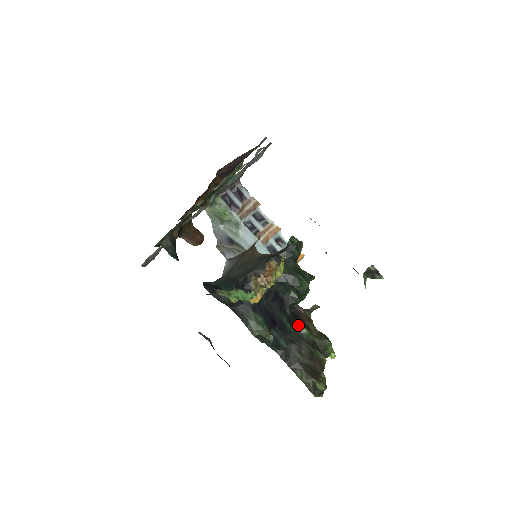
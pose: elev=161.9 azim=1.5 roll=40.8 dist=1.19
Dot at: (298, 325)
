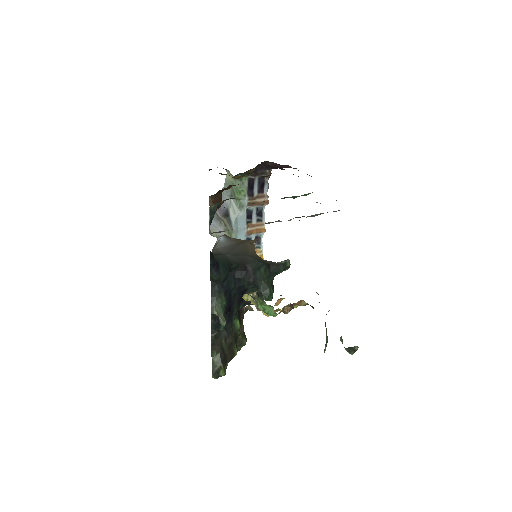
Dot at: (237, 318)
